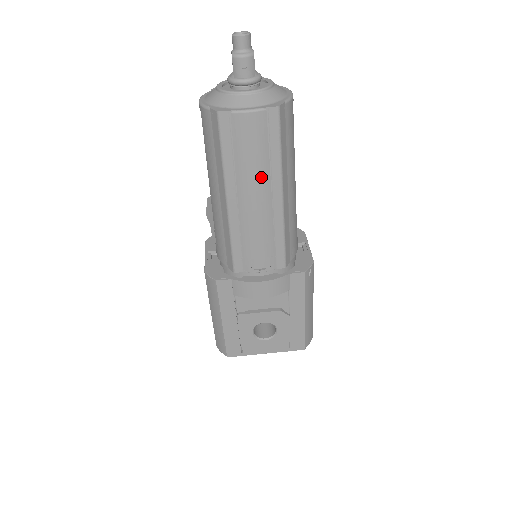
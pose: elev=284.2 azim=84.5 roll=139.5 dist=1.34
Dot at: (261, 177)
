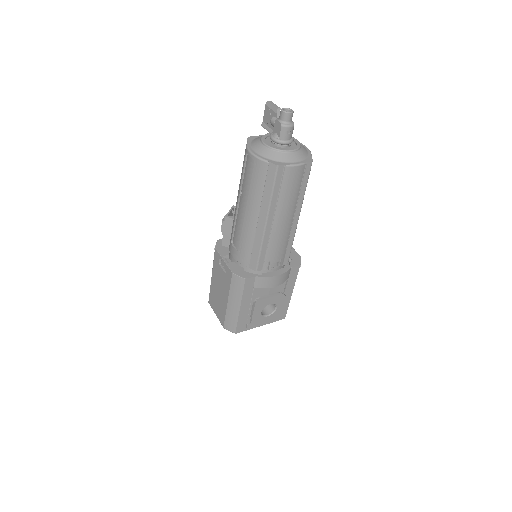
Dot at: (292, 206)
